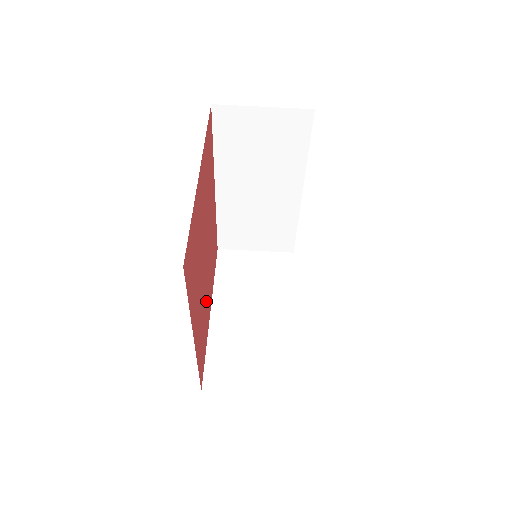
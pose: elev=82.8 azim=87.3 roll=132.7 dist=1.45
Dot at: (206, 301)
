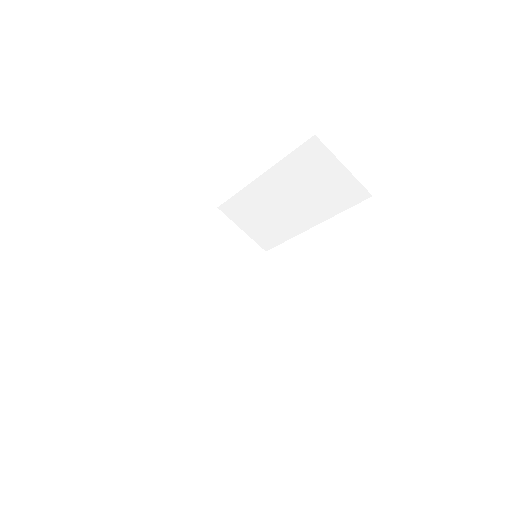
Dot at: occluded
